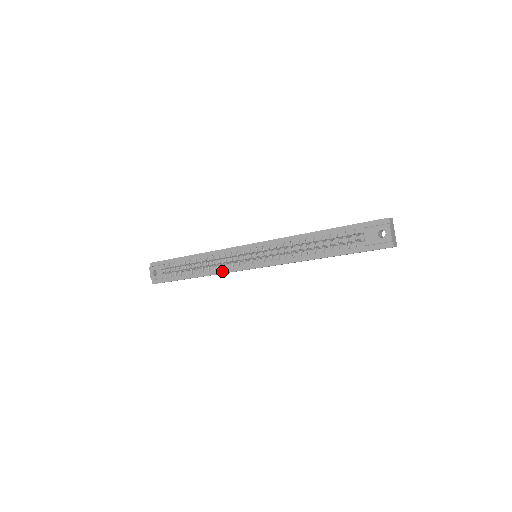
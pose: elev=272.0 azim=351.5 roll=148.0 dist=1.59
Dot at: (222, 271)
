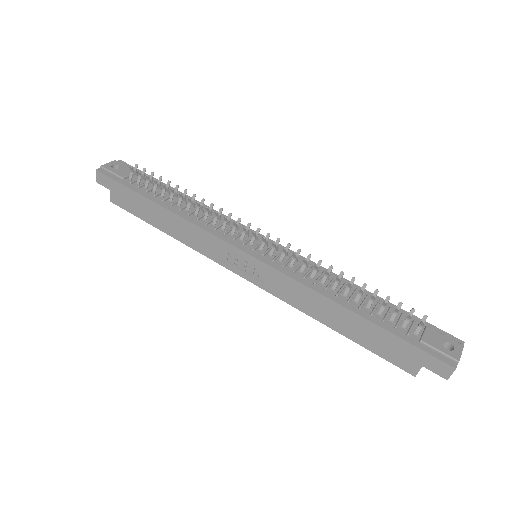
Dot at: (205, 227)
